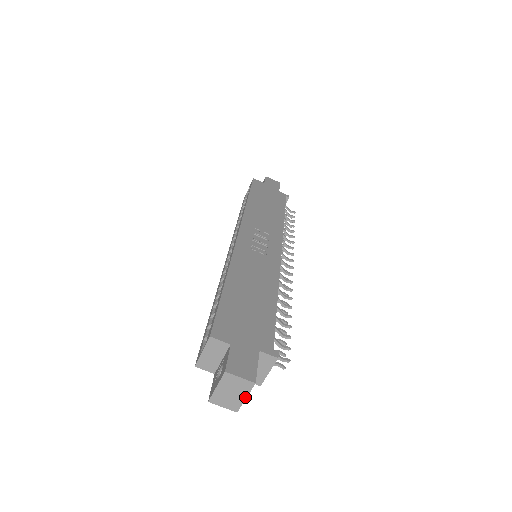
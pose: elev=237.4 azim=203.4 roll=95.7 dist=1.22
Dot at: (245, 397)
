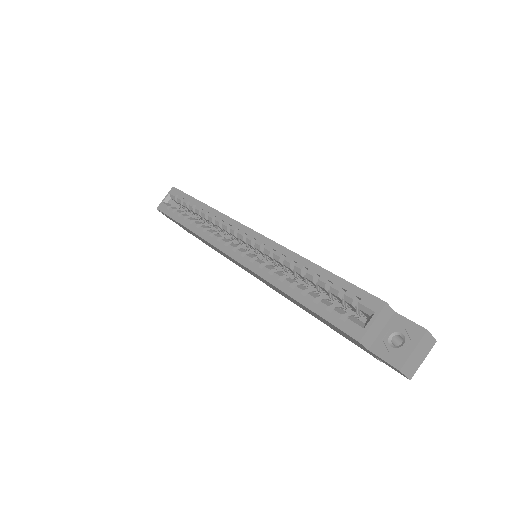
Dot at: (424, 359)
